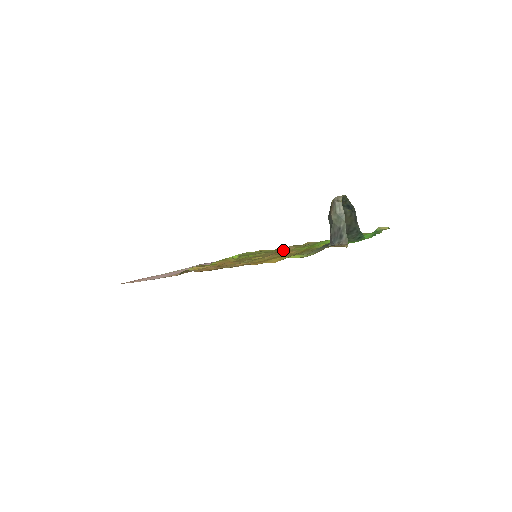
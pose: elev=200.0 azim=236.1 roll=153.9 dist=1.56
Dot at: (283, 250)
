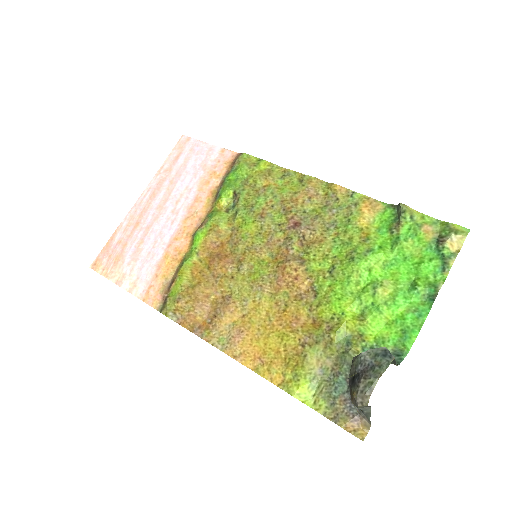
Dot at: (293, 267)
